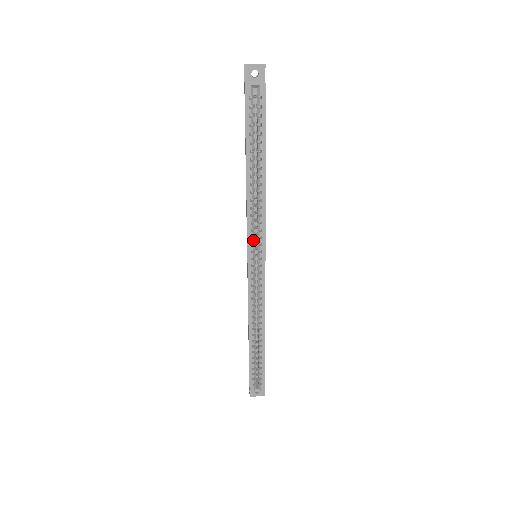
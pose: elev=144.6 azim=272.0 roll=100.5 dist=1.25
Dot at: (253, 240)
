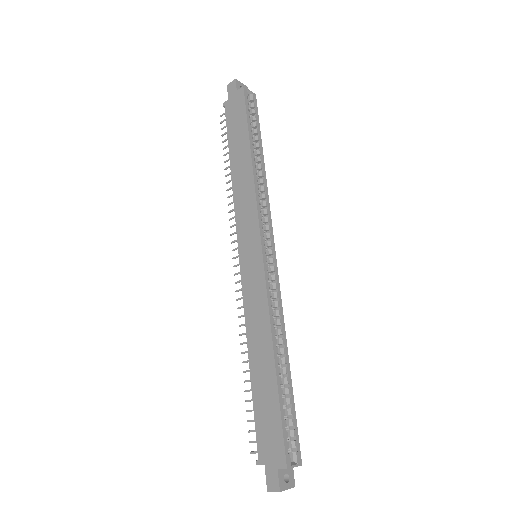
Dot at: (262, 225)
